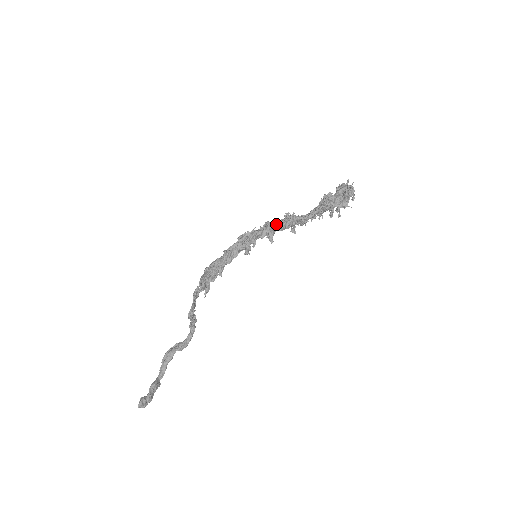
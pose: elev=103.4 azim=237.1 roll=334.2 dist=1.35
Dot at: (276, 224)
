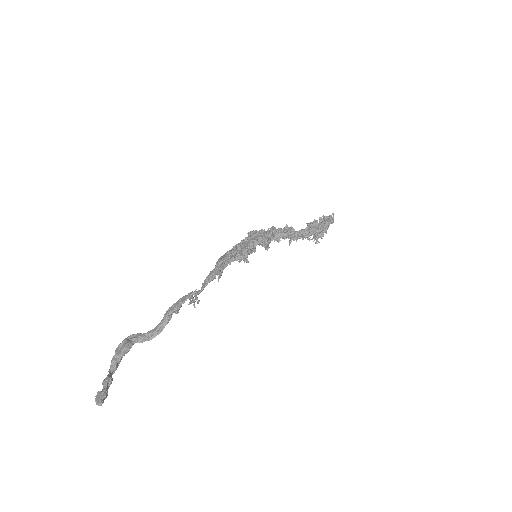
Dot at: (283, 231)
